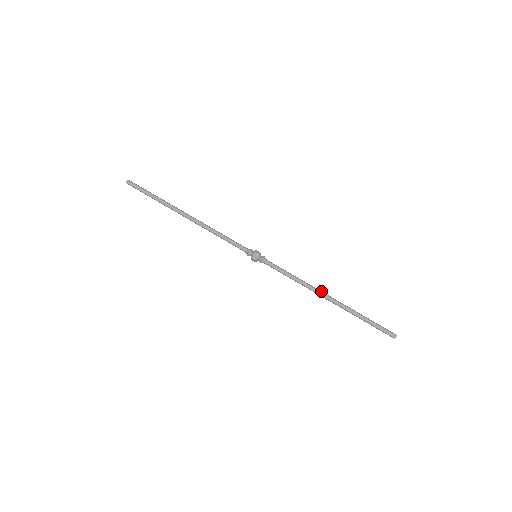
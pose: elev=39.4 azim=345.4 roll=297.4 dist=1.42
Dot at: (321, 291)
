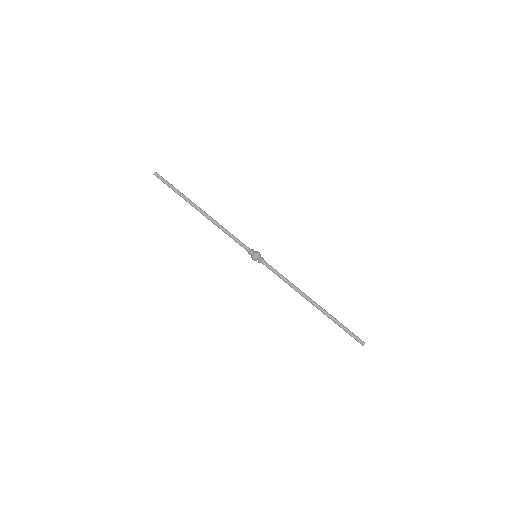
Dot at: occluded
